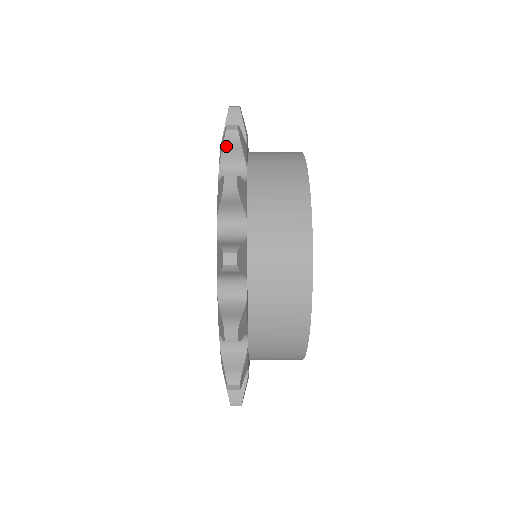
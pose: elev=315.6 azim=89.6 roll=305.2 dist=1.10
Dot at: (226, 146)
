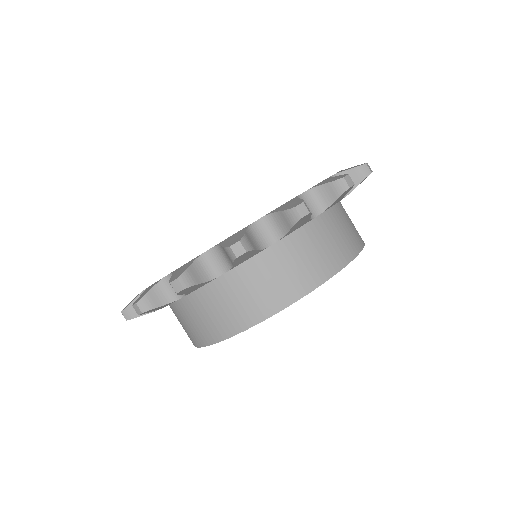
Dot at: (284, 214)
